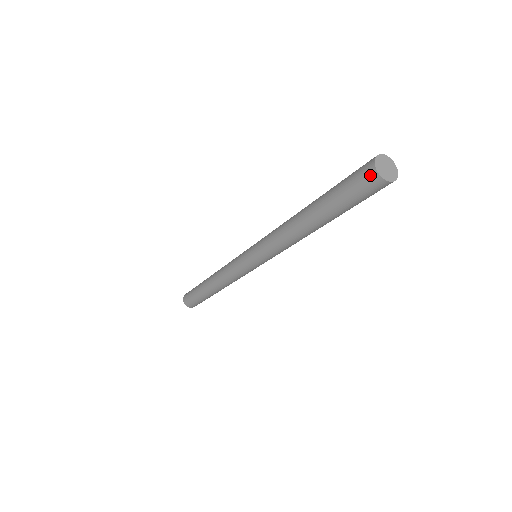
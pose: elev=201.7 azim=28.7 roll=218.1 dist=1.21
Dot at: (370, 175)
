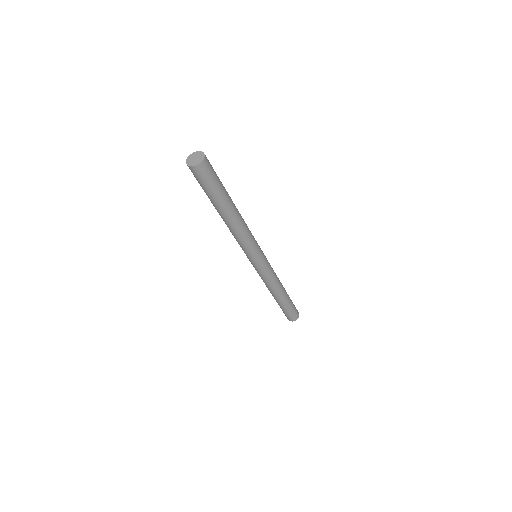
Dot at: (196, 171)
